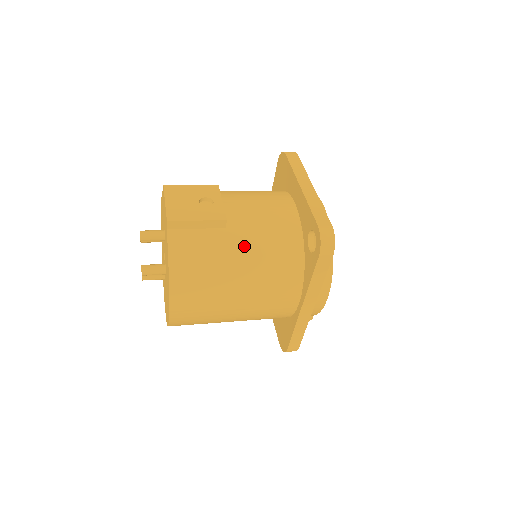
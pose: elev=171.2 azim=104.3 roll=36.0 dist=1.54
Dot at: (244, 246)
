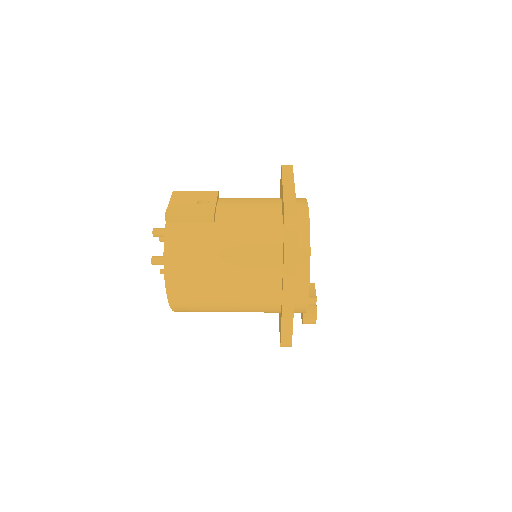
Dot at: (228, 238)
